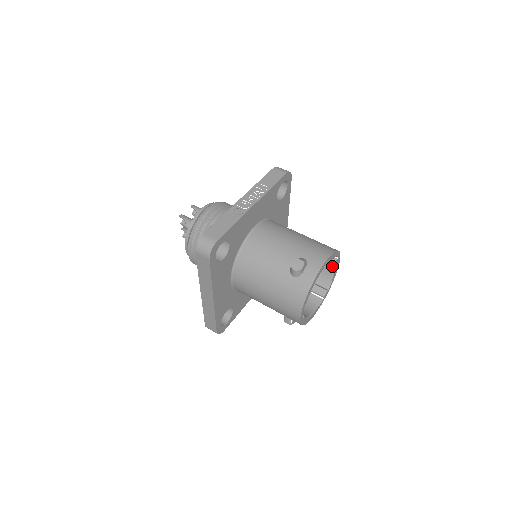
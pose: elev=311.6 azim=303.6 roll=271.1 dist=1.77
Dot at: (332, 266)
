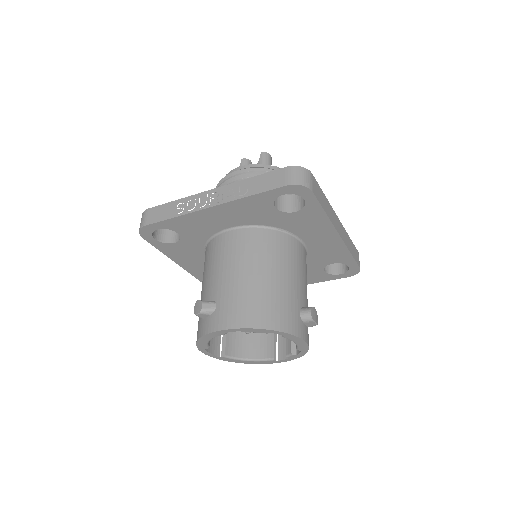
Dot at: occluded
